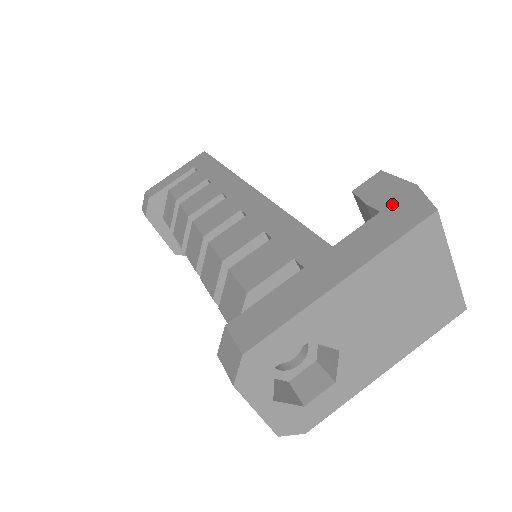
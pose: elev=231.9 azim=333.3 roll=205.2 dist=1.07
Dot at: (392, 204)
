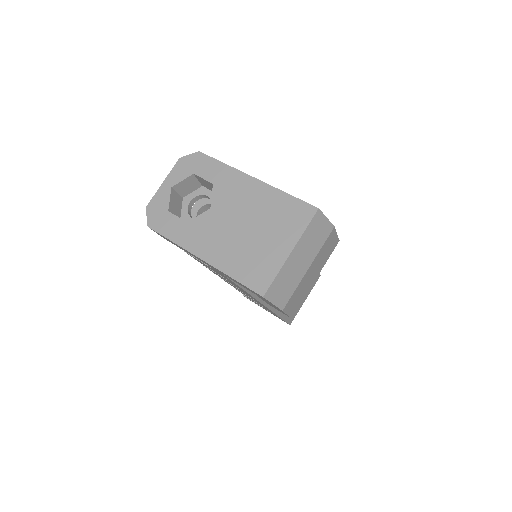
Dot at: occluded
